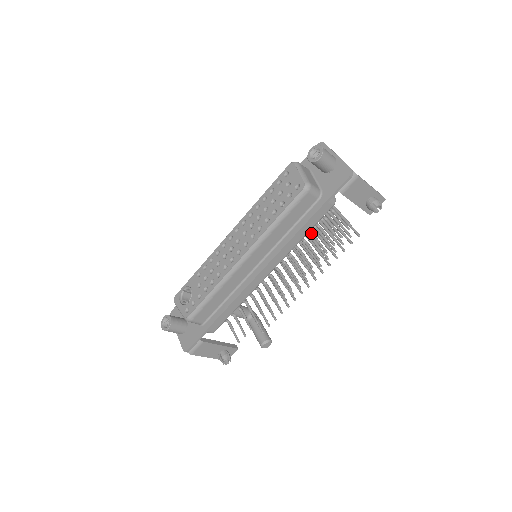
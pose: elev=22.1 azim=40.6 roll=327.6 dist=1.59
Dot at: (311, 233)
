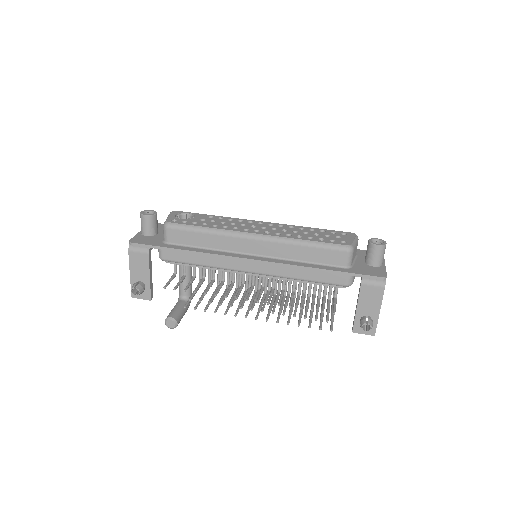
Dot at: (305, 291)
